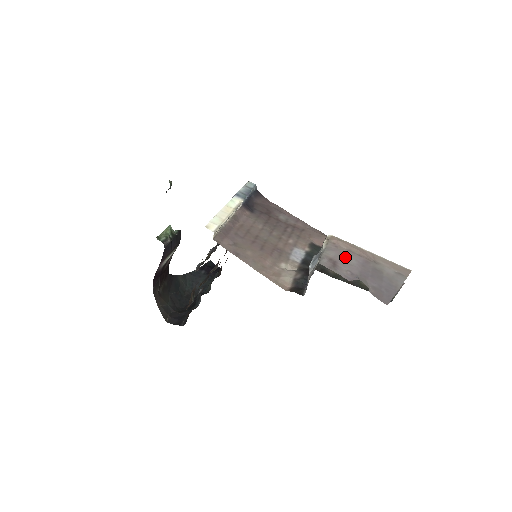
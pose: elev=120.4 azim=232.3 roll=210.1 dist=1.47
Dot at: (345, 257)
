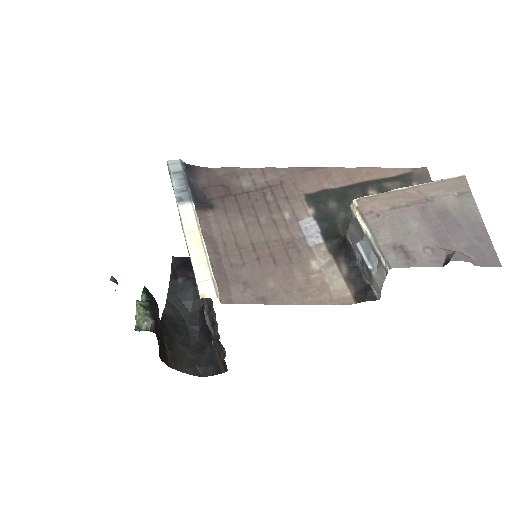
Dot at: (401, 226)
